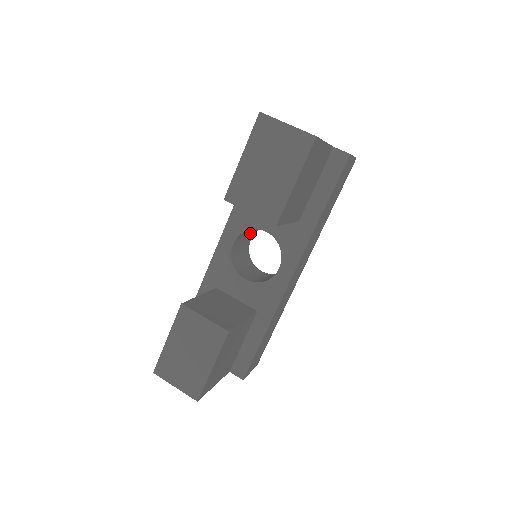
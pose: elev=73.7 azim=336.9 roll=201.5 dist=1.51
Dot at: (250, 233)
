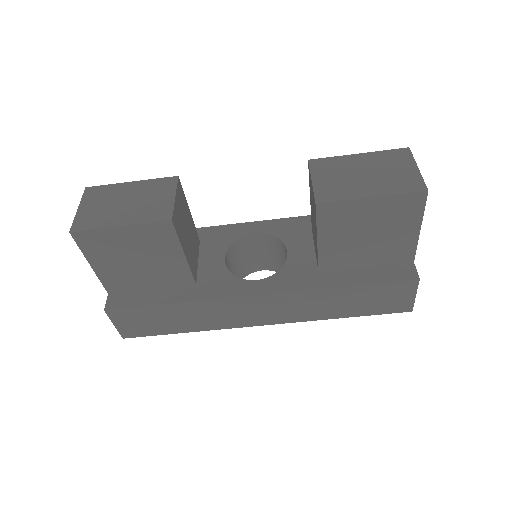
Dot at: (271, 258)
